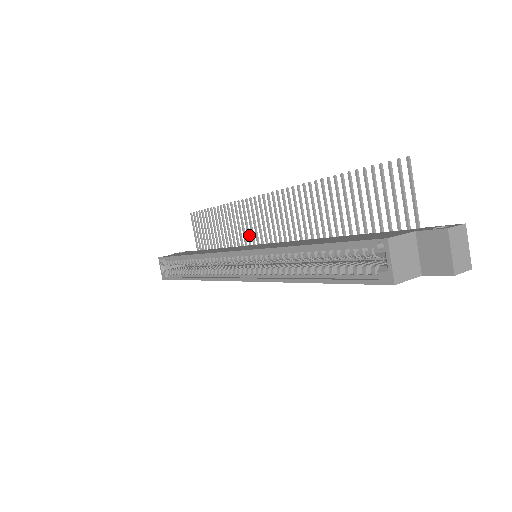
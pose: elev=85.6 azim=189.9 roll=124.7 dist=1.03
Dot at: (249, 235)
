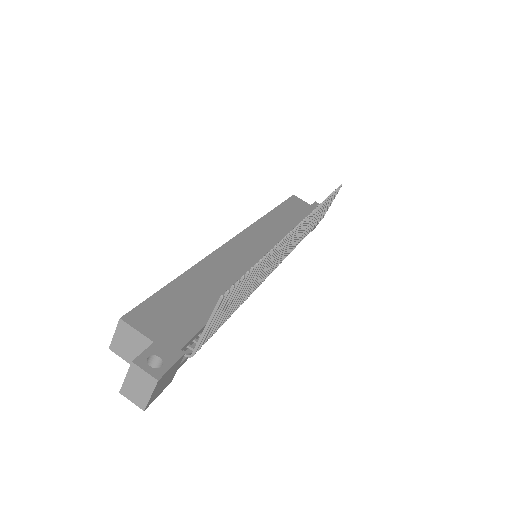
Dot at: (298, 240)
